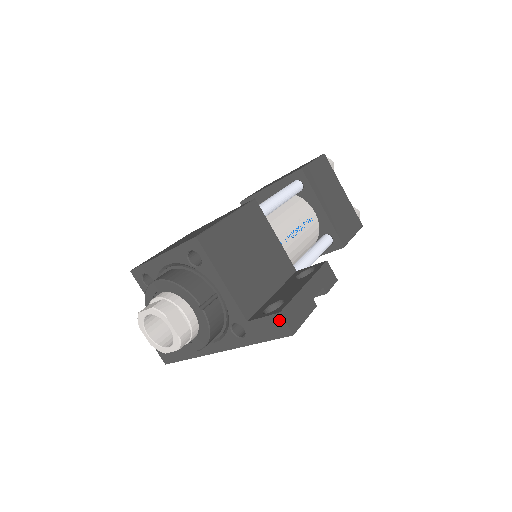
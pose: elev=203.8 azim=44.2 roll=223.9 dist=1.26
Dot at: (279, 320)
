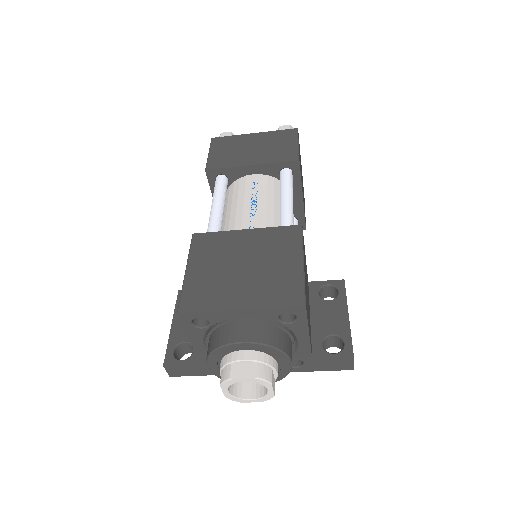
Dot at: (348, 362)
